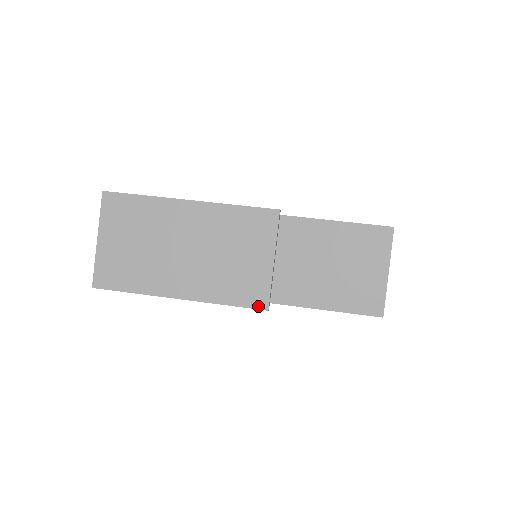
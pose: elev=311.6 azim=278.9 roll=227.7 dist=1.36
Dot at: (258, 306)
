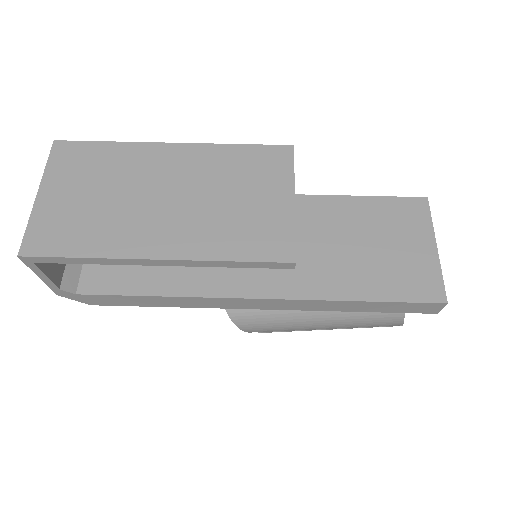
Dot at: (280, 258)
